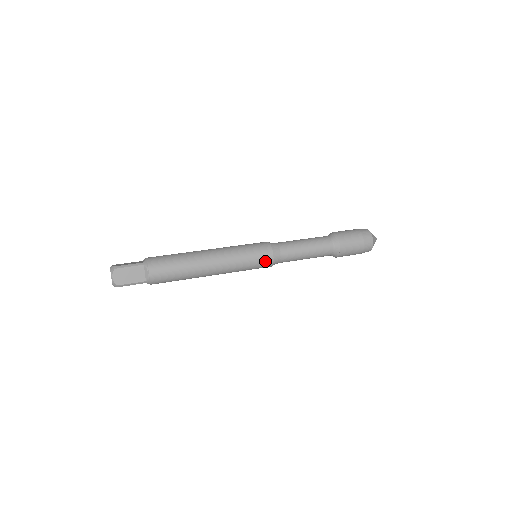
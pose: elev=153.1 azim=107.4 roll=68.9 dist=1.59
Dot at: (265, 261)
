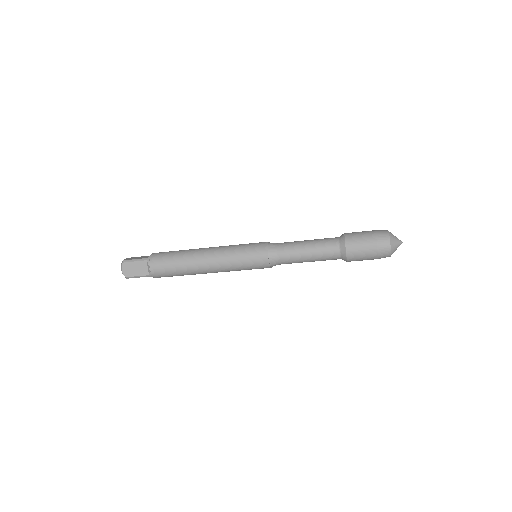
Dot at: (260, 263)
